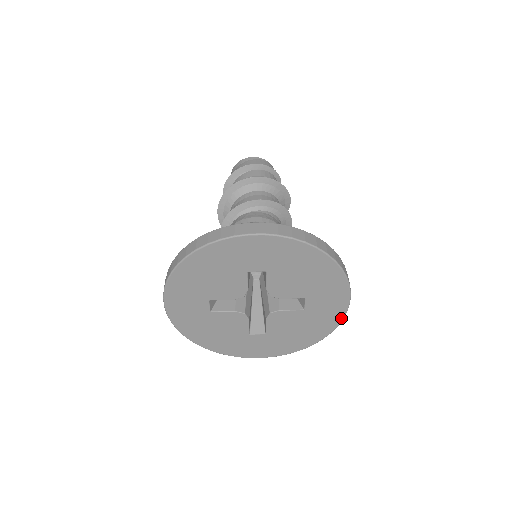
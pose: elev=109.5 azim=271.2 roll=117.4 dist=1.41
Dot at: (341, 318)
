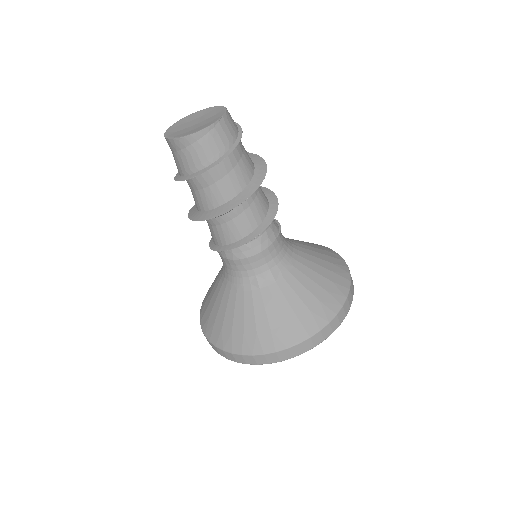
Dot at: occluded
